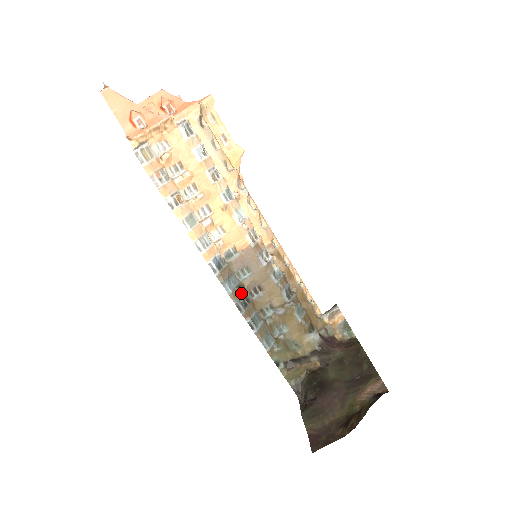
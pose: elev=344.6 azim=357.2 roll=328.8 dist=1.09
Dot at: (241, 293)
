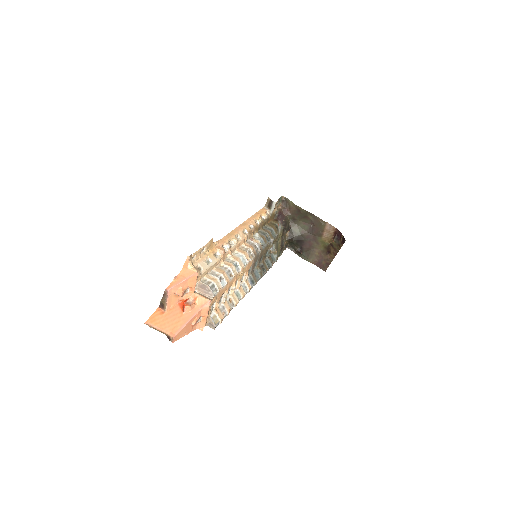
Dot at: (261, 271)
